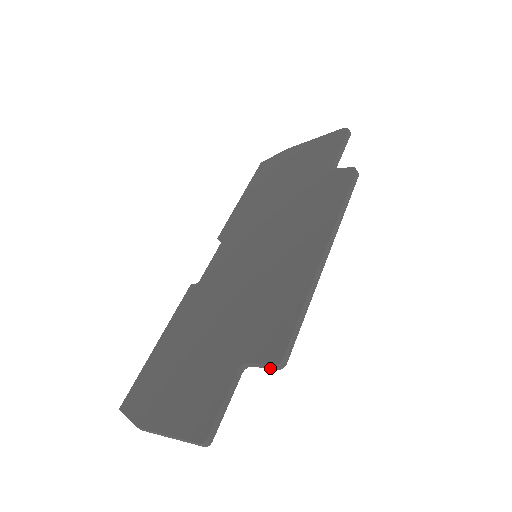
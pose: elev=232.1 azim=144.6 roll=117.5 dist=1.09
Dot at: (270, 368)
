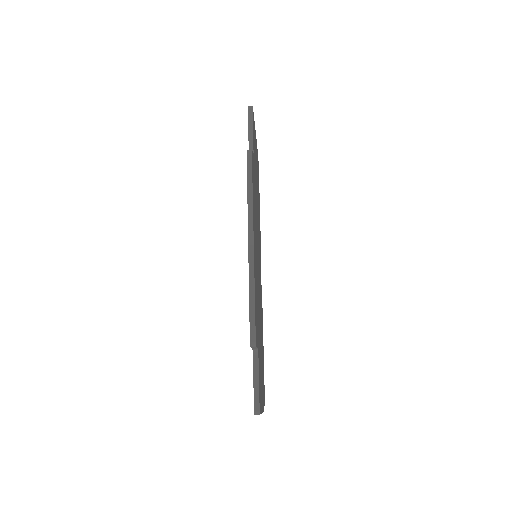
Dot at: occluded
